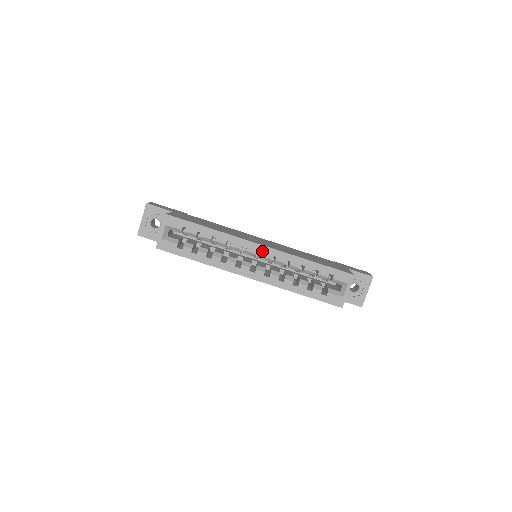
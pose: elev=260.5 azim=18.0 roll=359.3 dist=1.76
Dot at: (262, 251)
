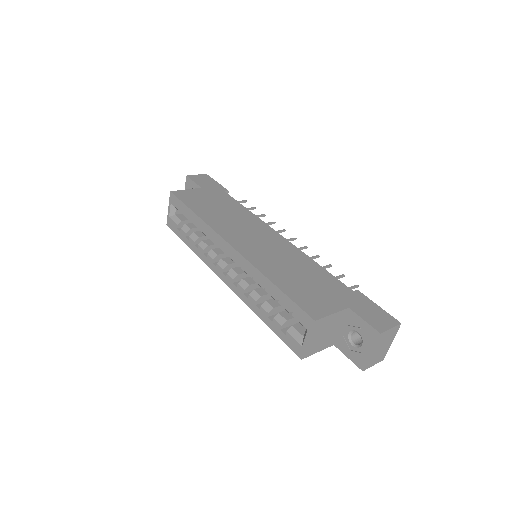
Dot at: (231, 253)
